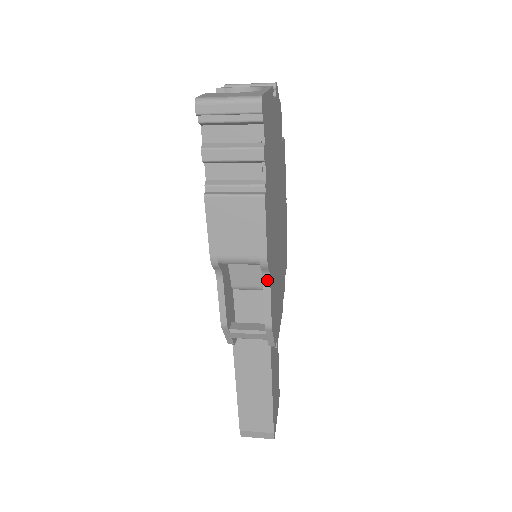
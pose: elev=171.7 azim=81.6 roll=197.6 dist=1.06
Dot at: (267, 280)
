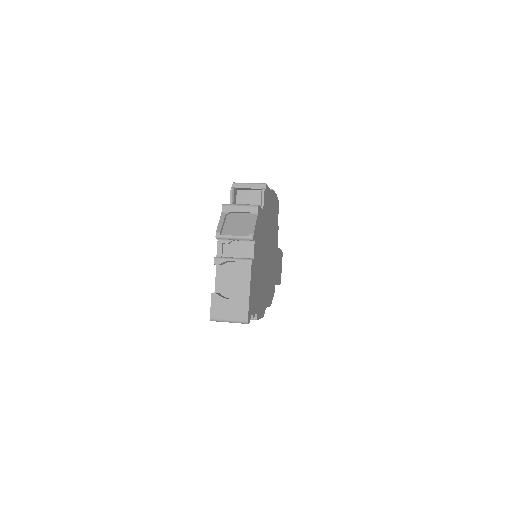
Dot at: occluded
